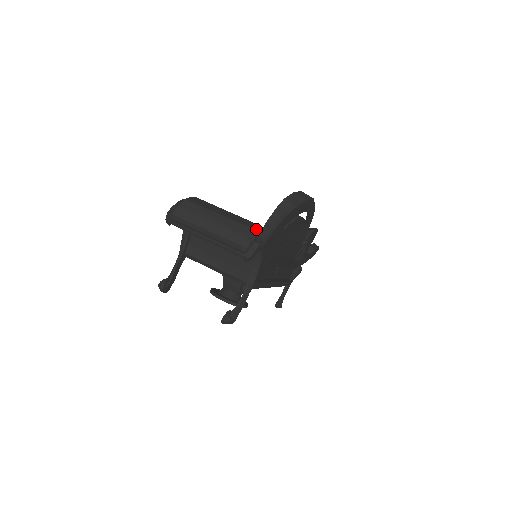
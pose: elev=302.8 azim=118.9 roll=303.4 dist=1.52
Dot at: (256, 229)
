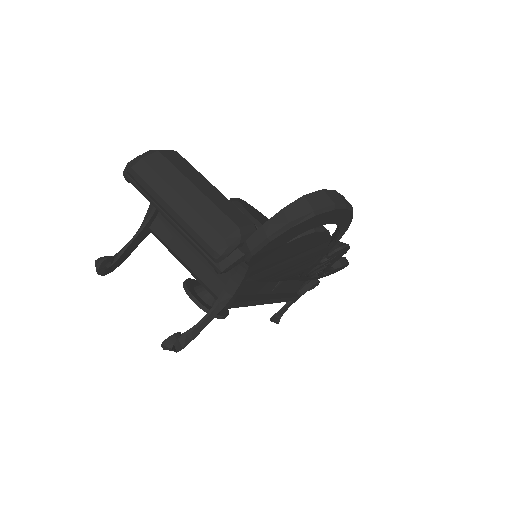
Dot at: (246, 229)
